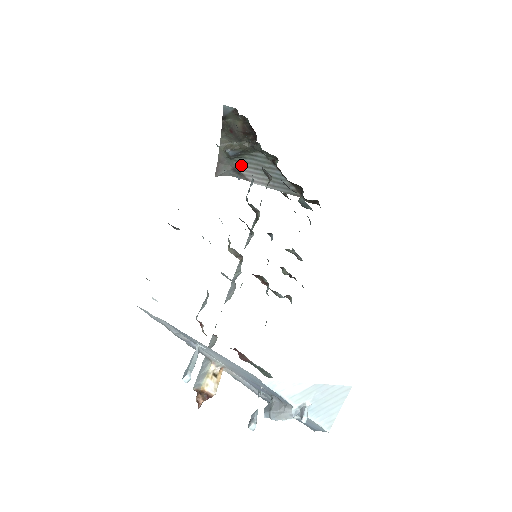
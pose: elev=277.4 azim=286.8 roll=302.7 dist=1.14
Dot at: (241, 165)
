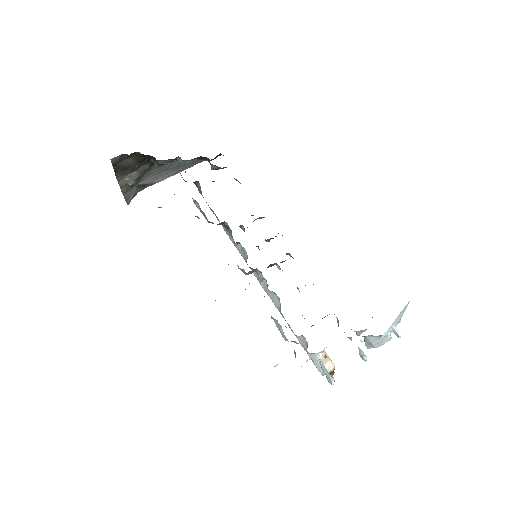
Dot at: (144, 180)
